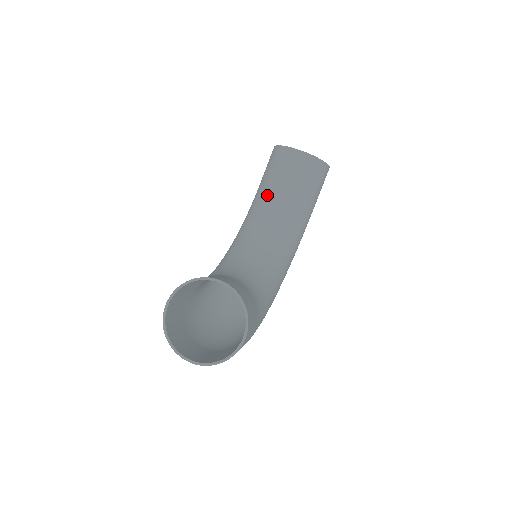
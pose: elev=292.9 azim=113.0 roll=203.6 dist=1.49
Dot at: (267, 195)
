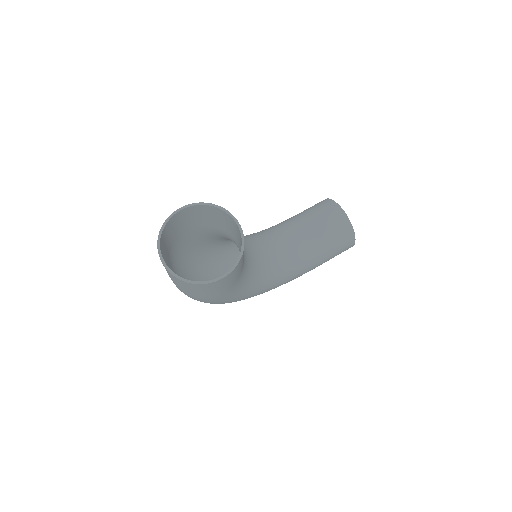
Dot at: (296, 224)
